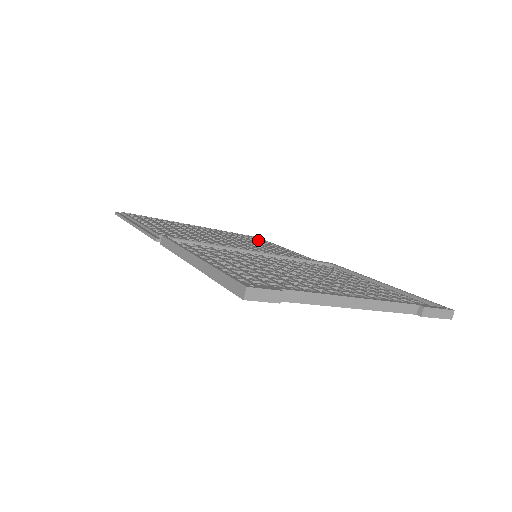
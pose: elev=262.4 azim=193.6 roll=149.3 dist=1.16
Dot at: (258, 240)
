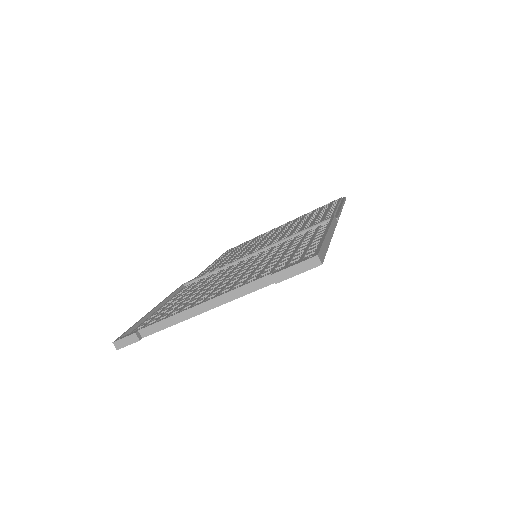
Dot at: (324, 209)
